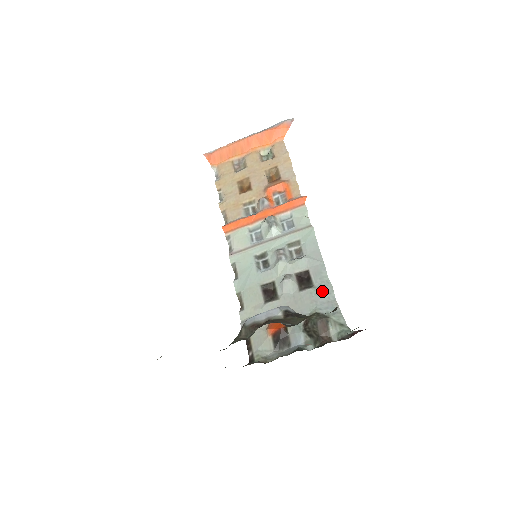
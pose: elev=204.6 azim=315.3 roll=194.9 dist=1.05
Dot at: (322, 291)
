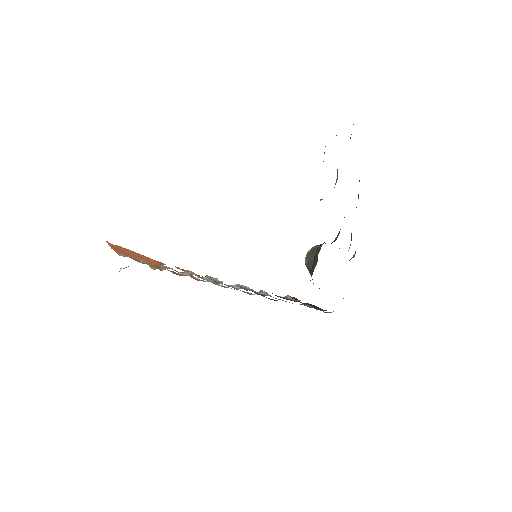
Dot at: occluded
